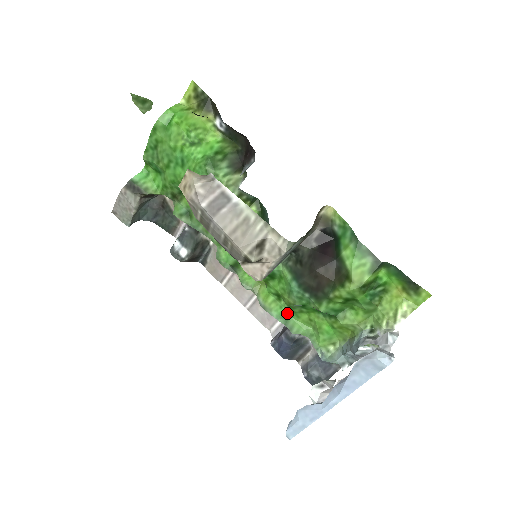
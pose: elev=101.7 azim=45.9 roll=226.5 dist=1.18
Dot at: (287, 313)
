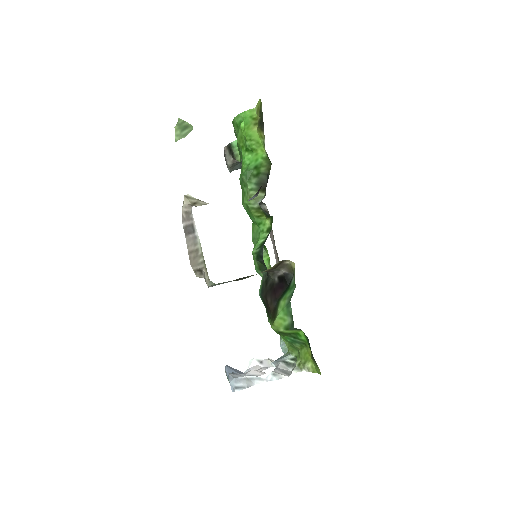
Dot at: occluded
